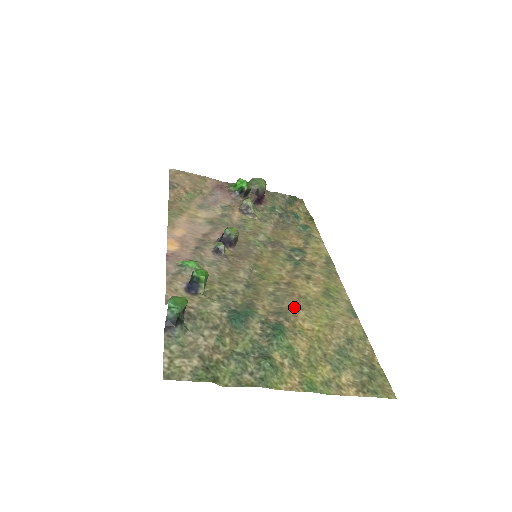
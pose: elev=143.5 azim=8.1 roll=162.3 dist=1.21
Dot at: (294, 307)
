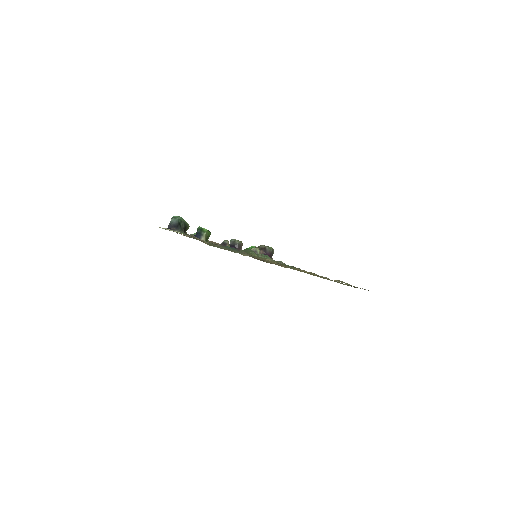
Dot at: occluded
